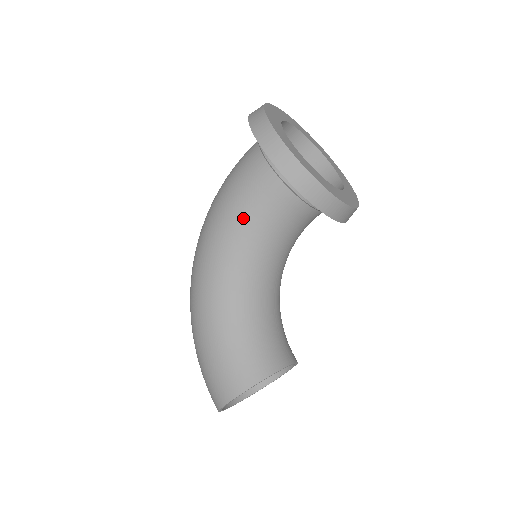
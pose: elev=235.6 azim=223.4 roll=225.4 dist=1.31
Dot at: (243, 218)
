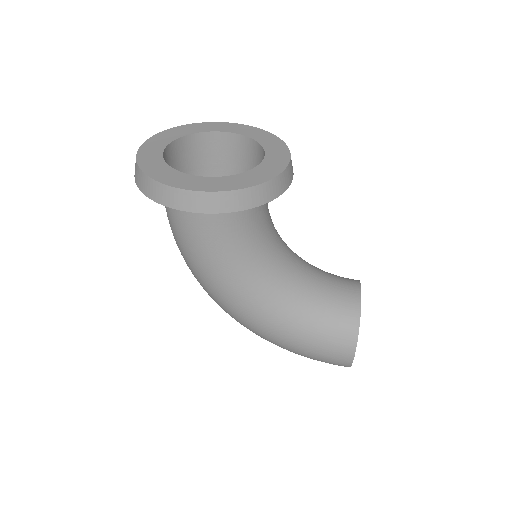
Dot at: (226, 257)
